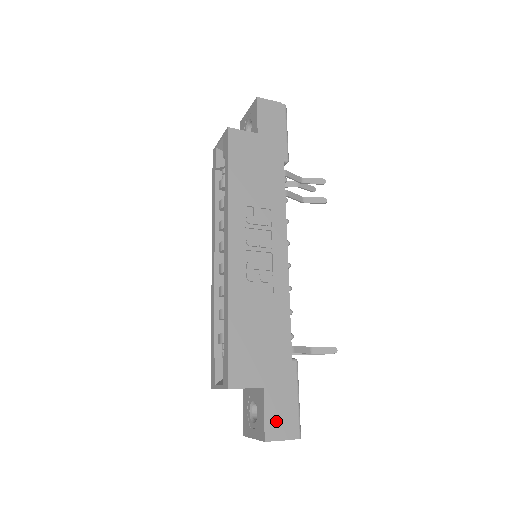
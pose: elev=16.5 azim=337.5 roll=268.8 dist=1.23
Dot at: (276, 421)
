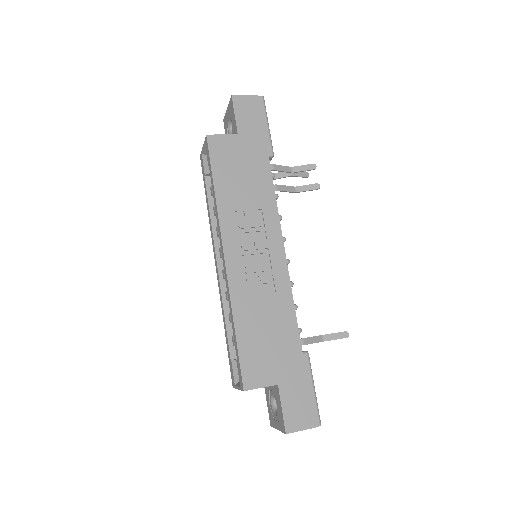
Dot at: (294, 413)
